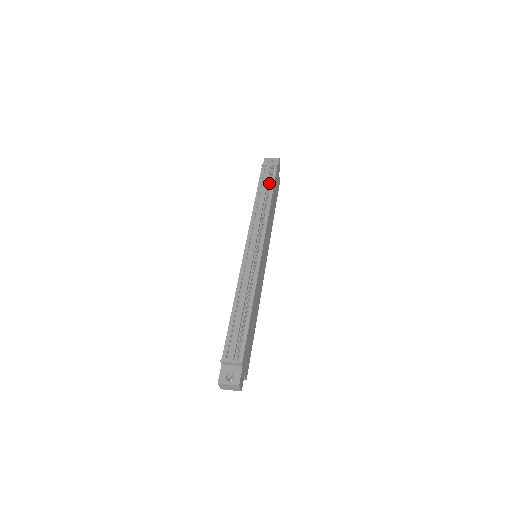
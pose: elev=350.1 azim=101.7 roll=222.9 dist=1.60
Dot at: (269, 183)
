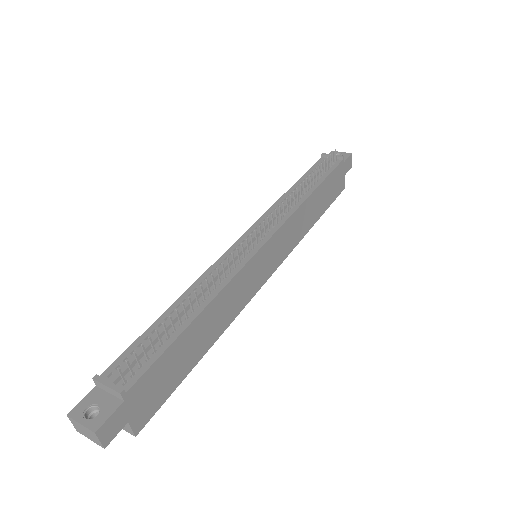
Dot at: (319, 170)
